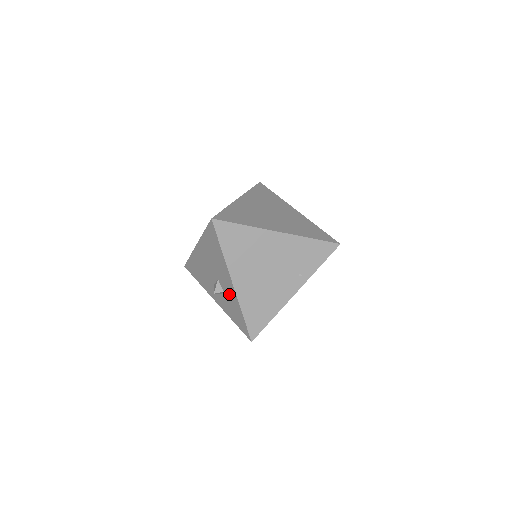
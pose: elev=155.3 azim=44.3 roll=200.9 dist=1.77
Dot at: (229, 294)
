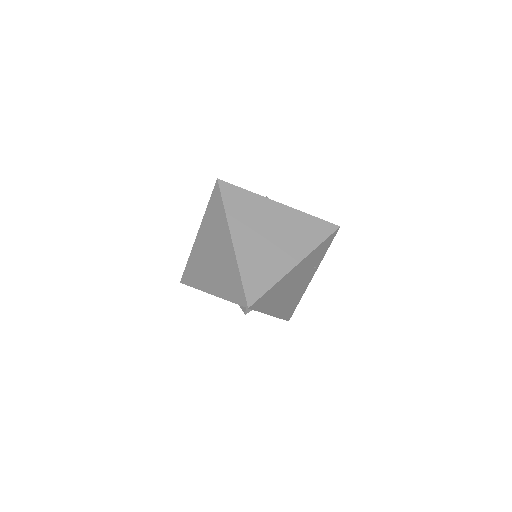
Dot at: occluded
